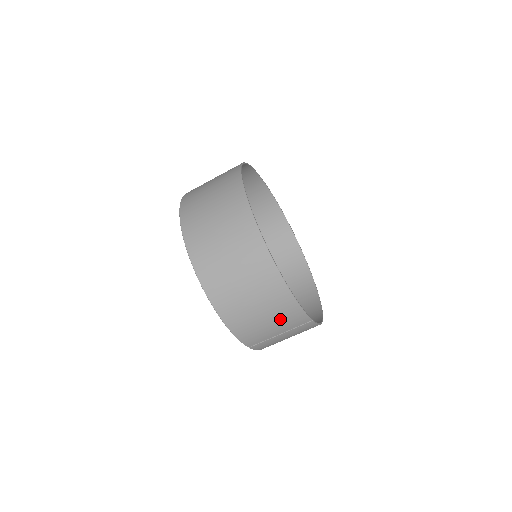
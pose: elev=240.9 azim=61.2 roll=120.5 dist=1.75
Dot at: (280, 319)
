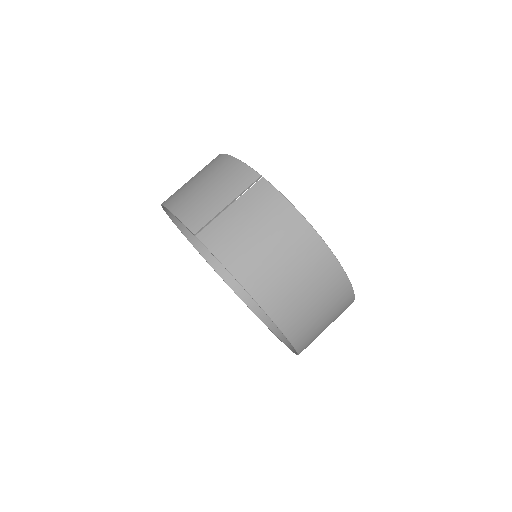
Dot at: (222, 181)
